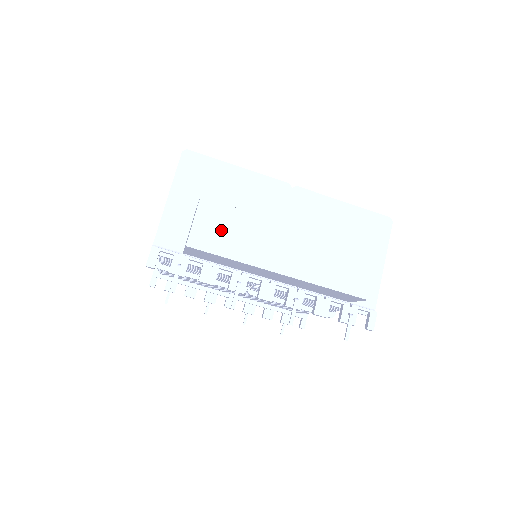
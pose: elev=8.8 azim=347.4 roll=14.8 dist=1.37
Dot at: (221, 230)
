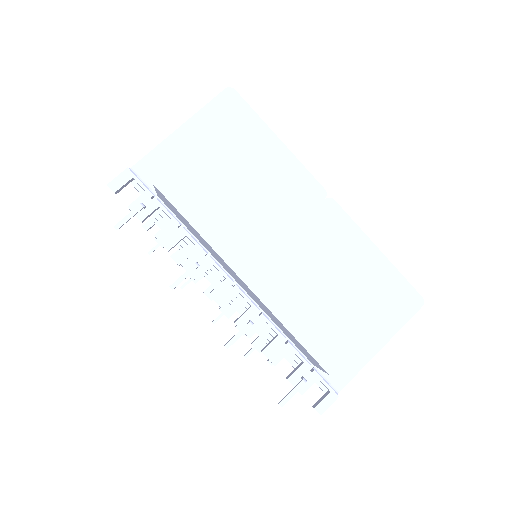
Dot at: (204, 190)
